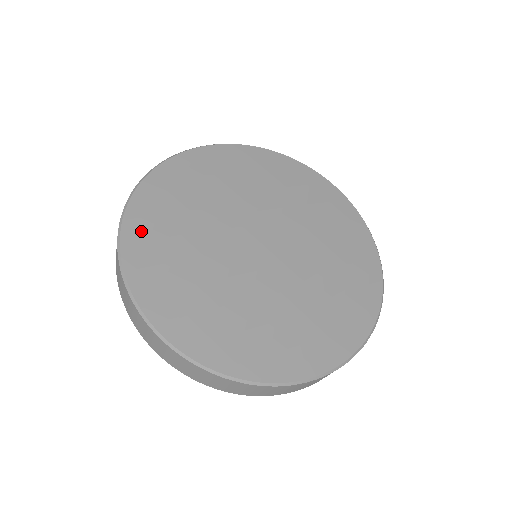
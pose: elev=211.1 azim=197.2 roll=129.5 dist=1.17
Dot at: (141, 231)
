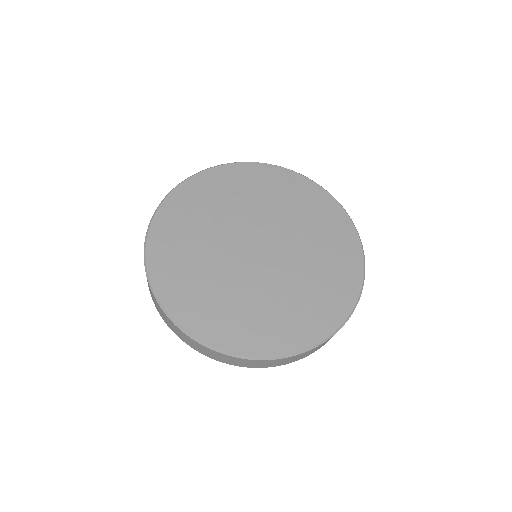
Dot at: (190, 191)
